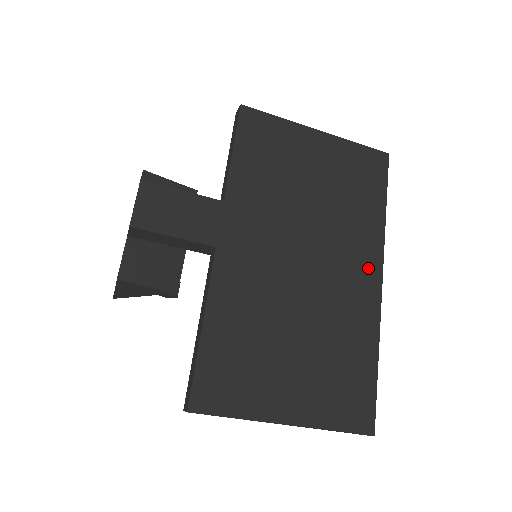
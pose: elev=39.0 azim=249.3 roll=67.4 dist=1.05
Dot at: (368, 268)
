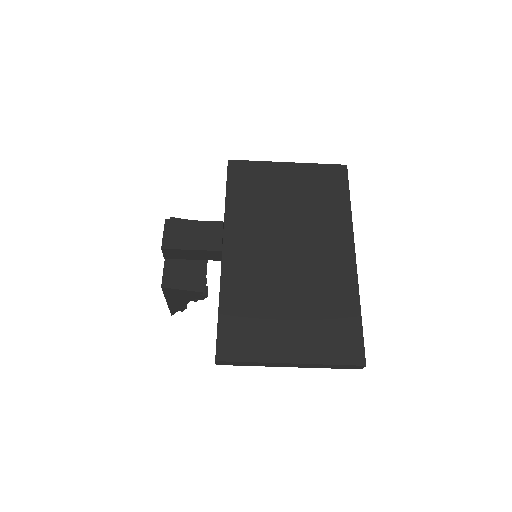
Dot at: (342, 246)
